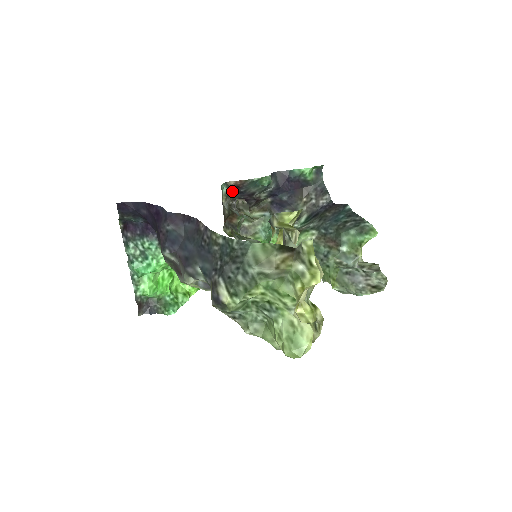
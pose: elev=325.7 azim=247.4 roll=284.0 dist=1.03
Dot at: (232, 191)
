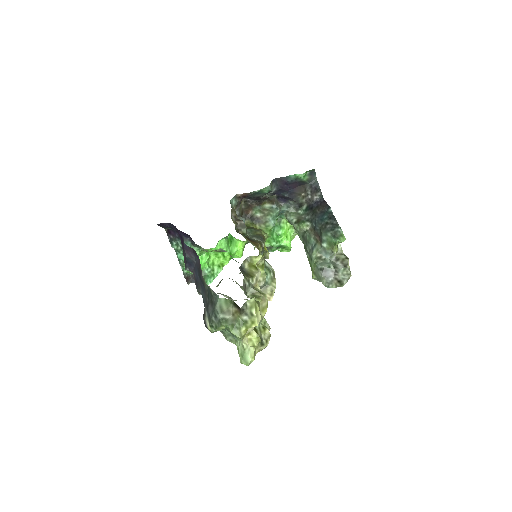
Dot at: (241, 199)
